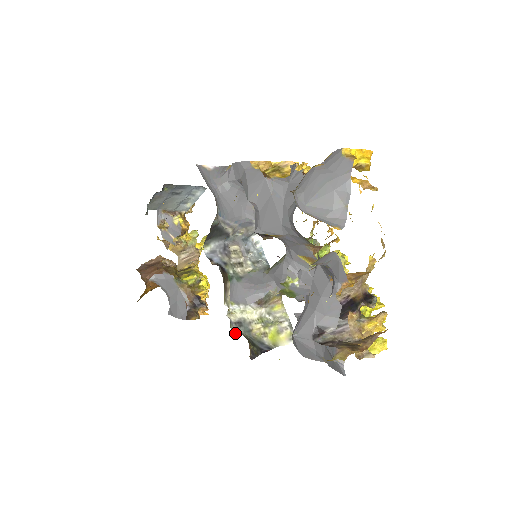
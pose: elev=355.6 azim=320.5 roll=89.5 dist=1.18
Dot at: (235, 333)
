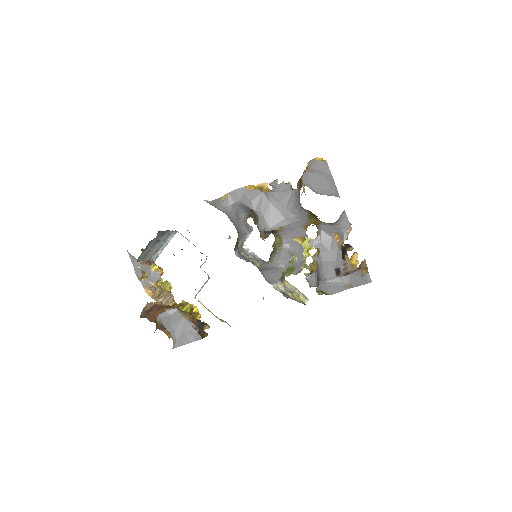
Dot at: (287, 298)
